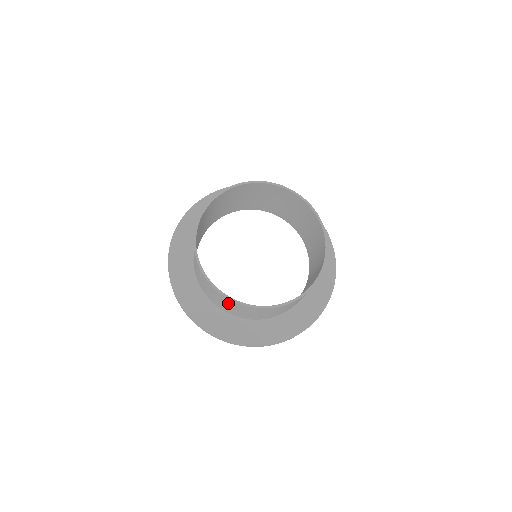
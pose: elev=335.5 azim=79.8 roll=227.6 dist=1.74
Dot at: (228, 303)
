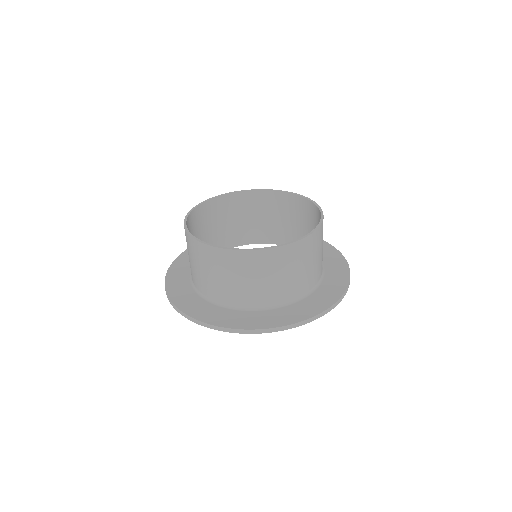
Dot at: (190, 249)
